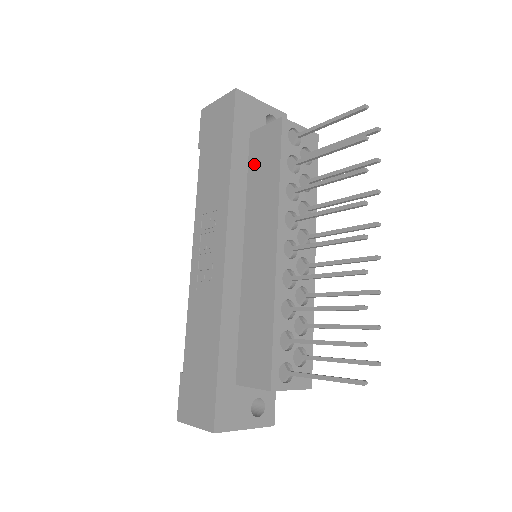
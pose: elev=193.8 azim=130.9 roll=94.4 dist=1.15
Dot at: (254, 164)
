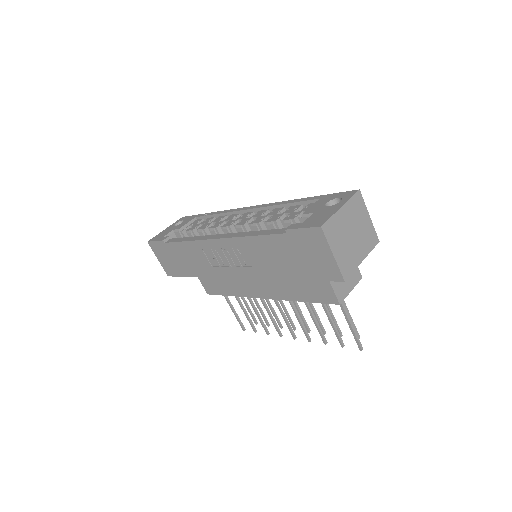
Dot at: occluded
